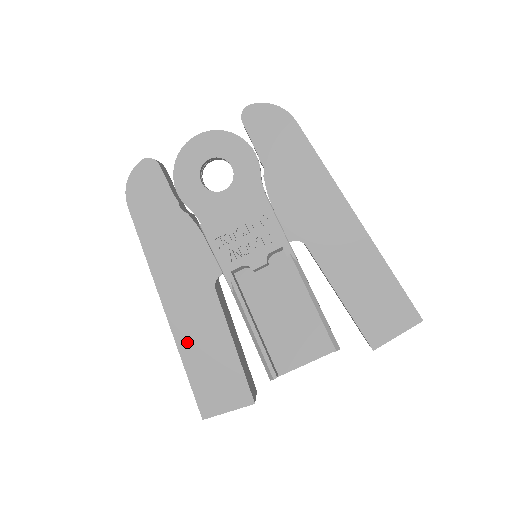
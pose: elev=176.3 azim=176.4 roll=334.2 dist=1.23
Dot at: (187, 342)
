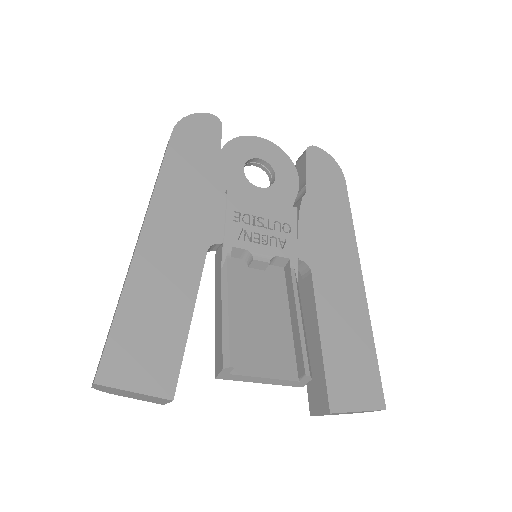
Dot at: (141, 281)
